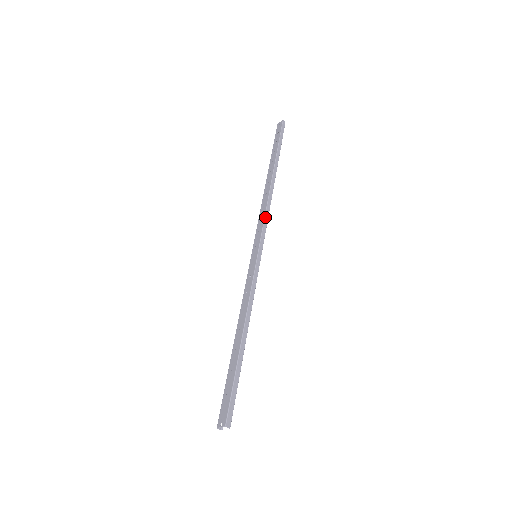
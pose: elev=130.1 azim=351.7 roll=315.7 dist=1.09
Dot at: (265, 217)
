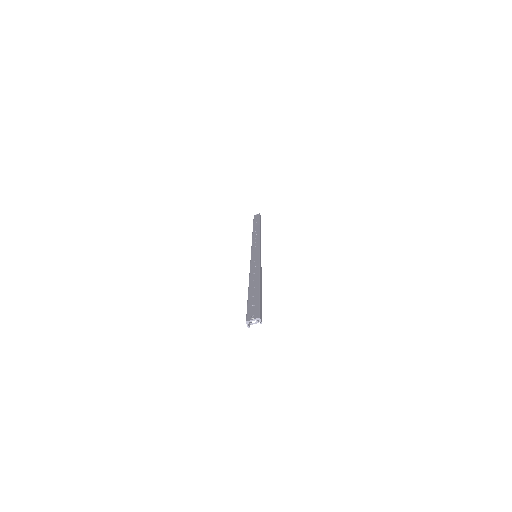
Dot at: (260, 242)
